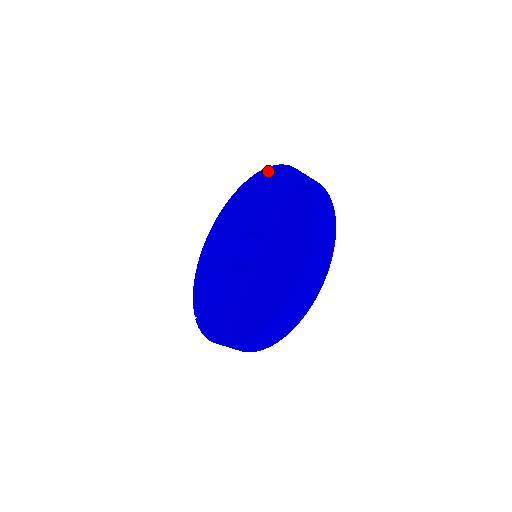
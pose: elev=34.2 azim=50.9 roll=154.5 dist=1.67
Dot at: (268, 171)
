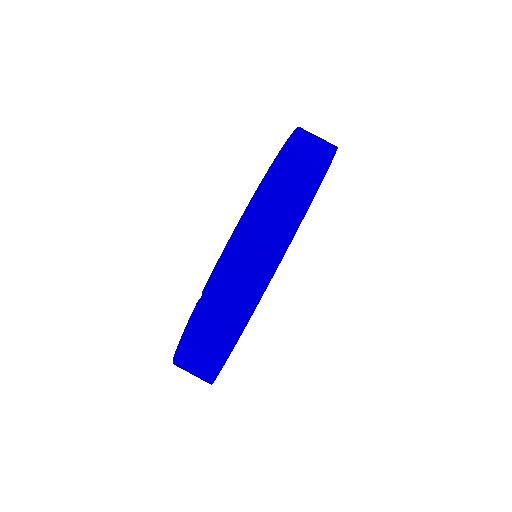
Dot at: occluded
